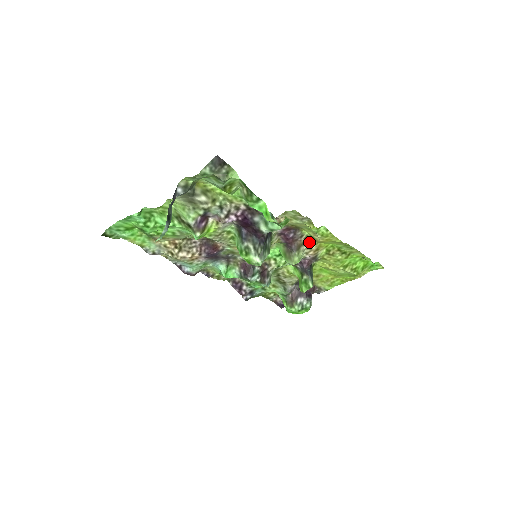
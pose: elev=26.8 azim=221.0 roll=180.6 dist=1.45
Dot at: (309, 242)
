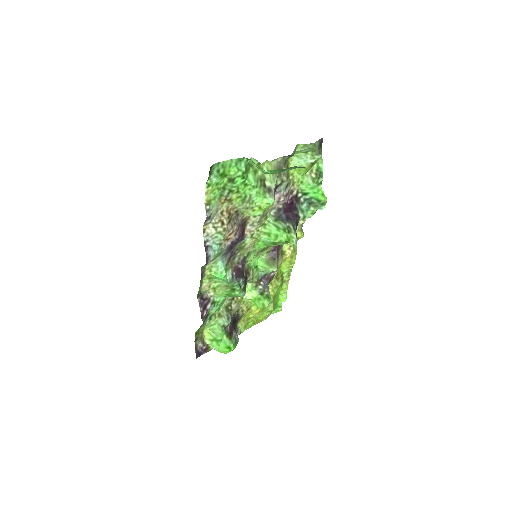
Dot at: (280, 257)
